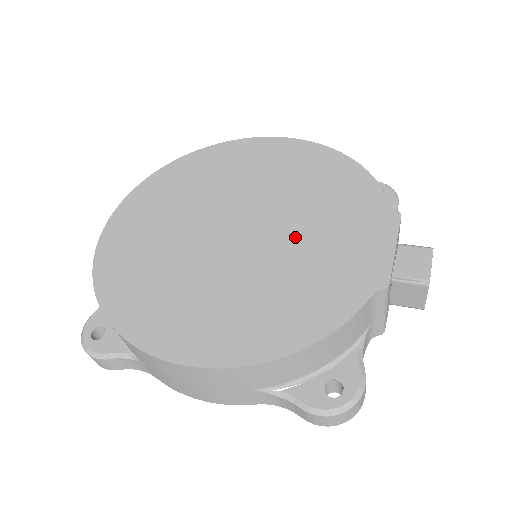
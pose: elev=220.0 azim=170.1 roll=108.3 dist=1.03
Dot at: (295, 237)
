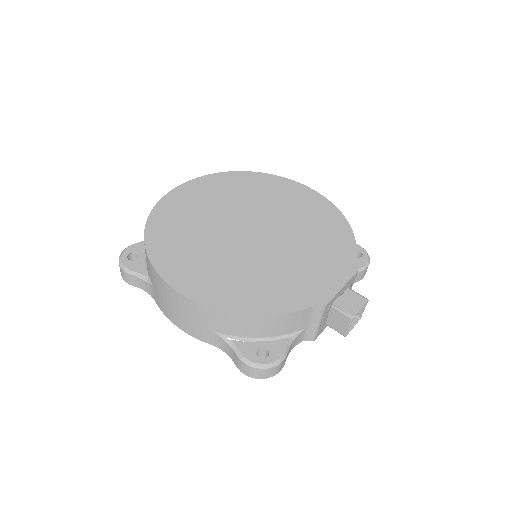
Dot at: (285, 253)
